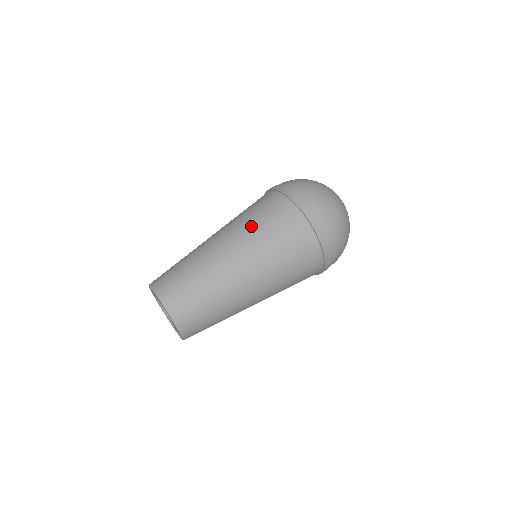
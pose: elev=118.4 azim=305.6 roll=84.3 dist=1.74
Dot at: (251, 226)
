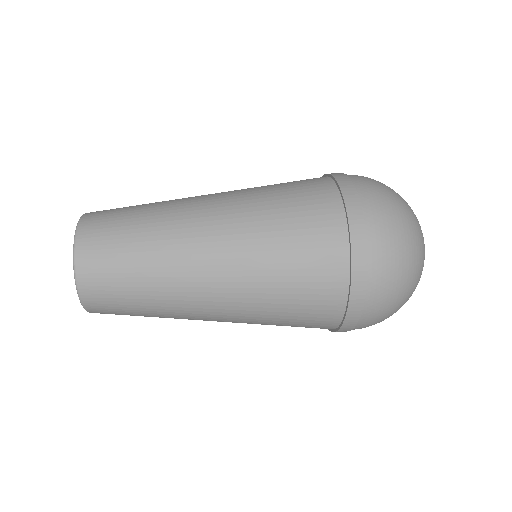
Dot at: (257, 187)
